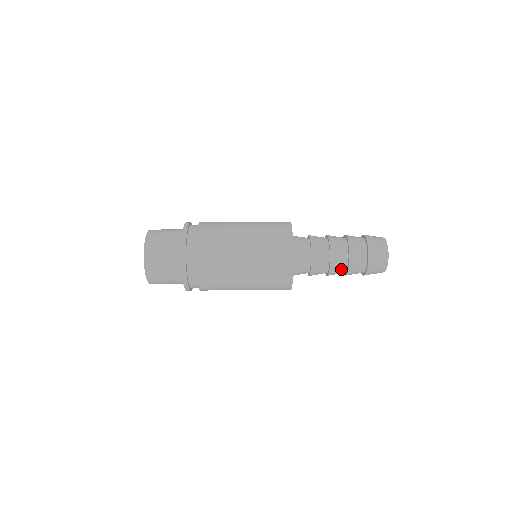
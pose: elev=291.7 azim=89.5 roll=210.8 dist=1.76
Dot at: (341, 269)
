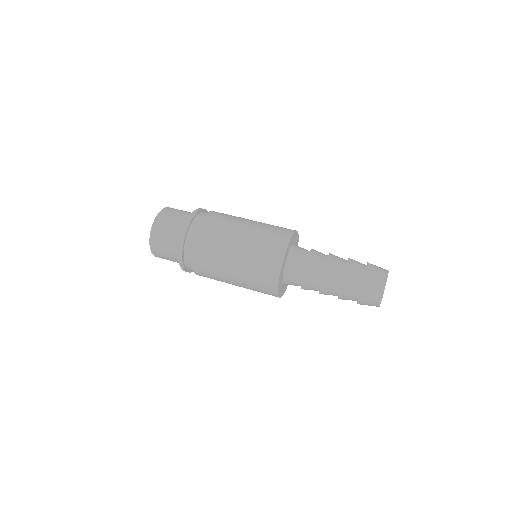
Dot at: (337, 273)
